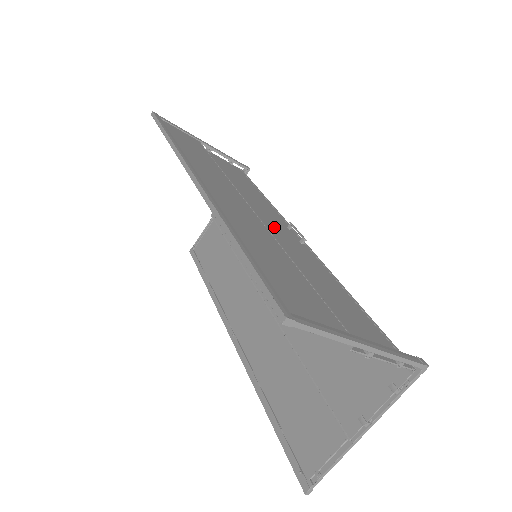
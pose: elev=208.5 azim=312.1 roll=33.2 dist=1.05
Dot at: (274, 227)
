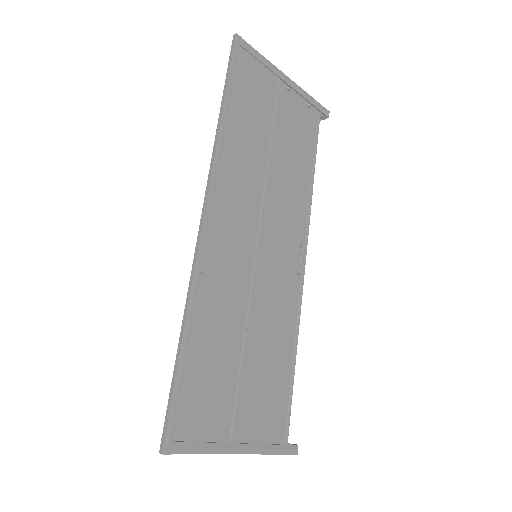
Dot at: (276, 255)
